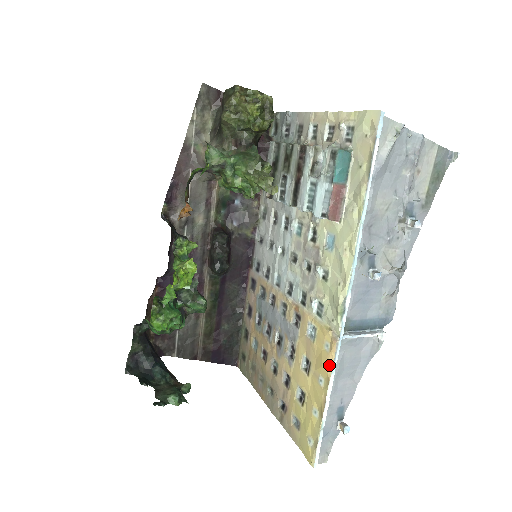
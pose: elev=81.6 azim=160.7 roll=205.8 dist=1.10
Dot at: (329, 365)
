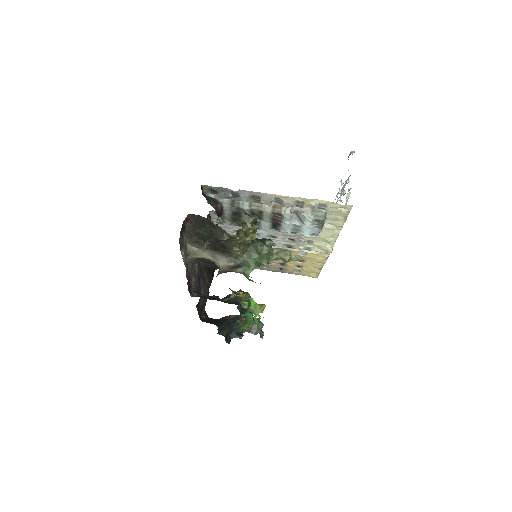
Dot at: (324, 261)
